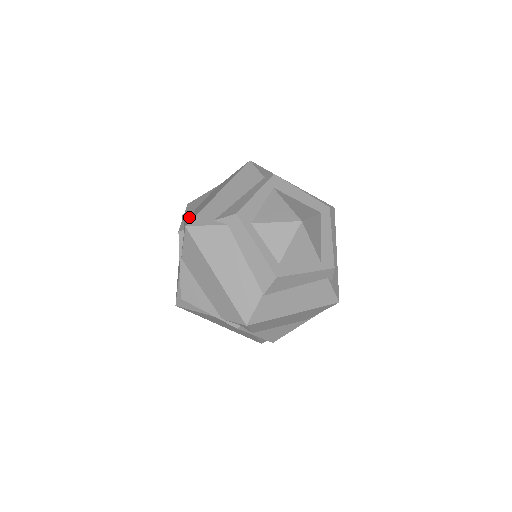
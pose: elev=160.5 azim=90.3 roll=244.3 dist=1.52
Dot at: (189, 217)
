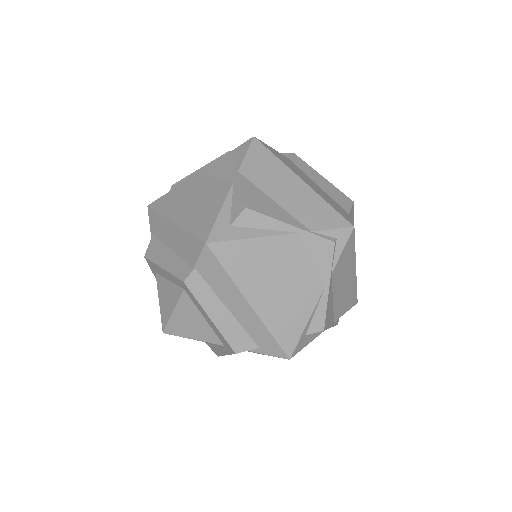
Dot at: occluded
